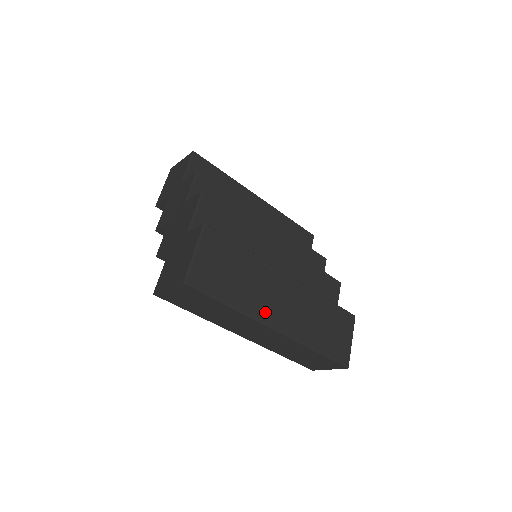
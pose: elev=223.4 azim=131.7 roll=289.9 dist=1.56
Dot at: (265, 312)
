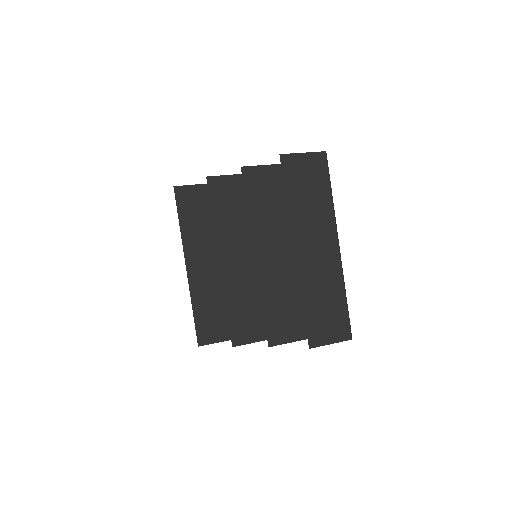
Dot at: occluded
